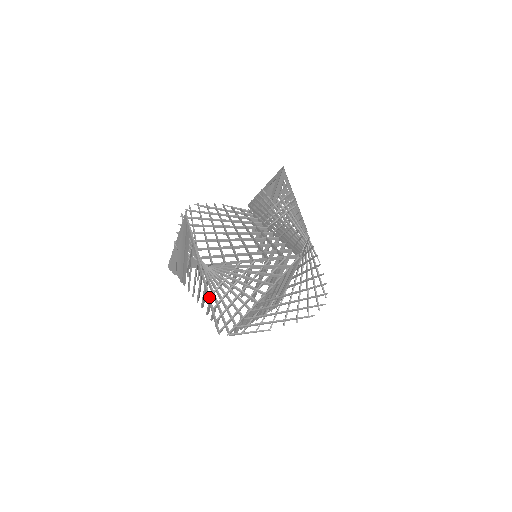
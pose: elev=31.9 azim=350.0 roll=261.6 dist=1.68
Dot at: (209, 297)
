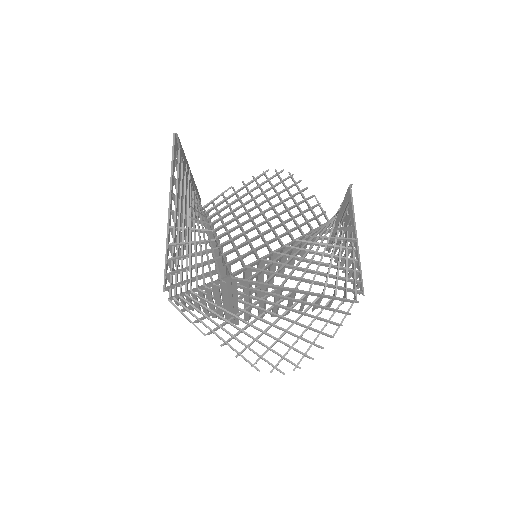
Dot at: (167, 245)
